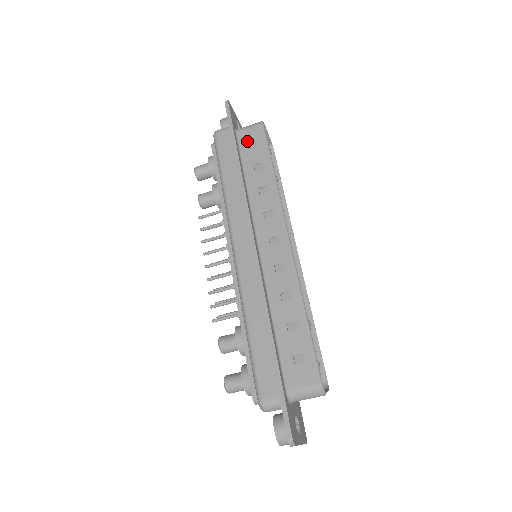
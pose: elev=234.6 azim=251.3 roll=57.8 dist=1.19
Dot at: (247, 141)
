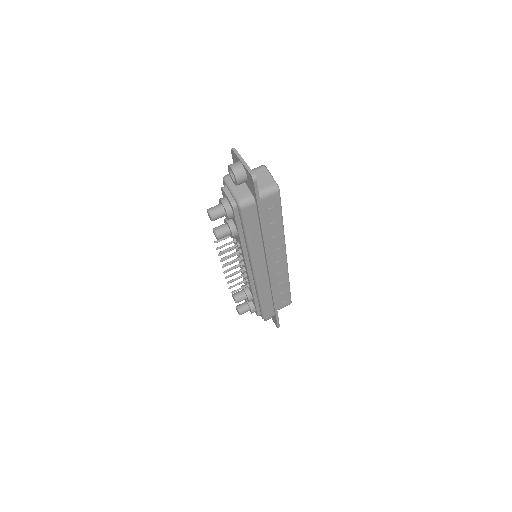
Dot at: occluded
